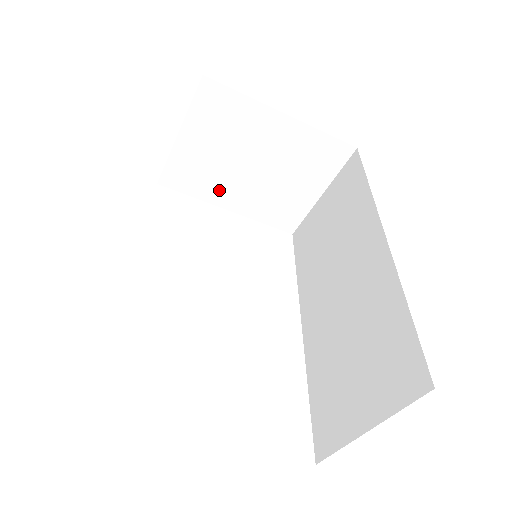
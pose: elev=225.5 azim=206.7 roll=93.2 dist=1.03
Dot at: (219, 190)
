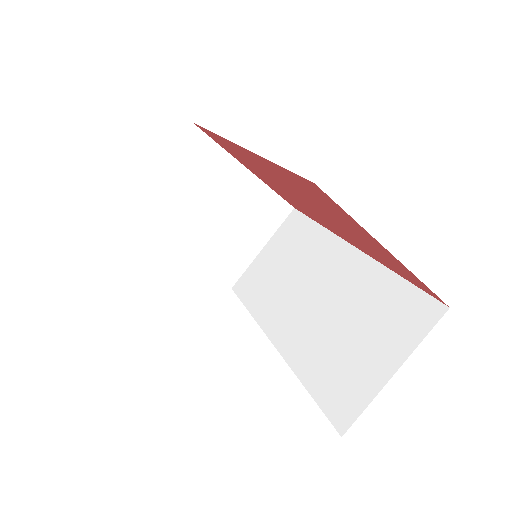
Dot at: (177, 234)
